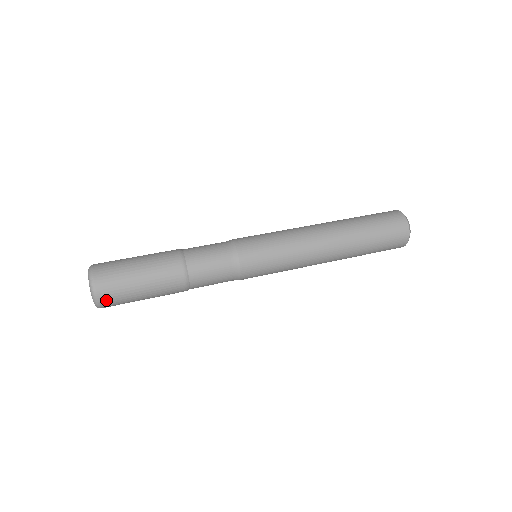
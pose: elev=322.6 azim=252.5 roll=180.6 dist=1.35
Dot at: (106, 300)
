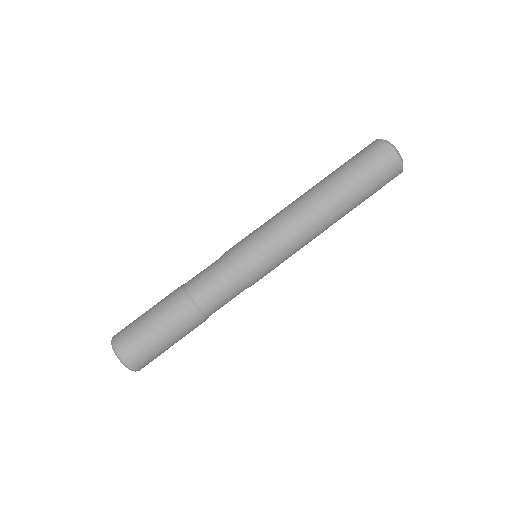
Dot at: occluded
